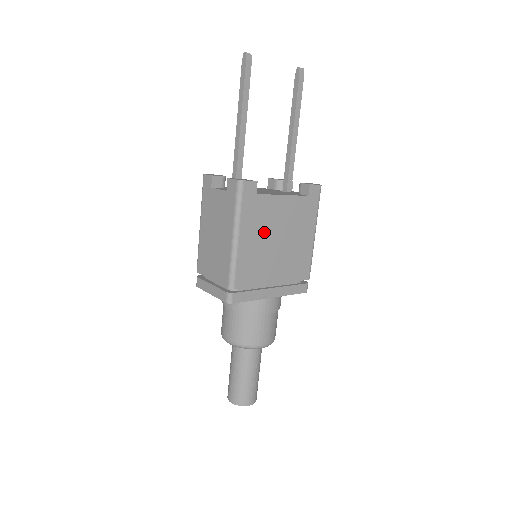
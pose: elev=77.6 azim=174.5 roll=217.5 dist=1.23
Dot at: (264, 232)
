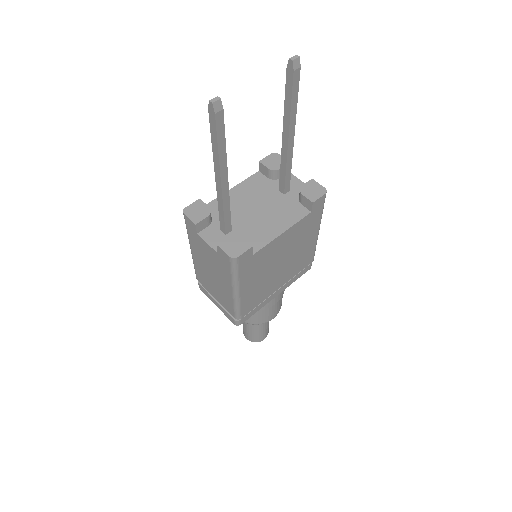
Dot at: (265, 270)
